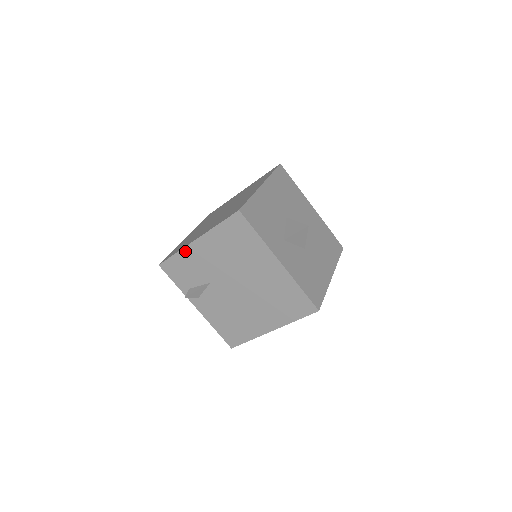
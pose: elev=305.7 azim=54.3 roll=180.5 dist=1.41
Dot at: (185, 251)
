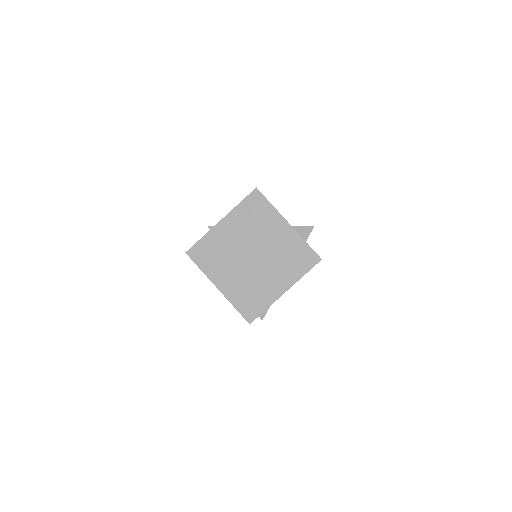
Dot at: occluded
